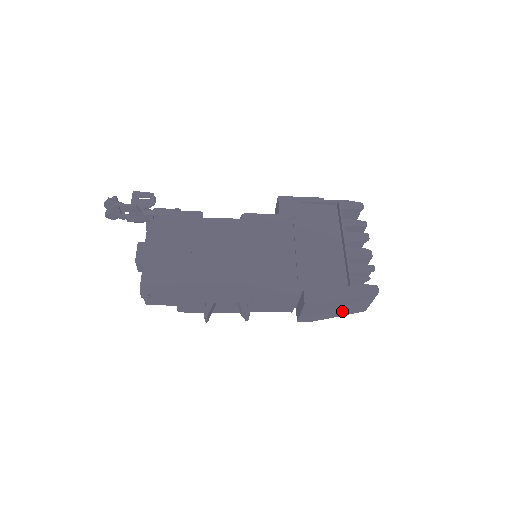
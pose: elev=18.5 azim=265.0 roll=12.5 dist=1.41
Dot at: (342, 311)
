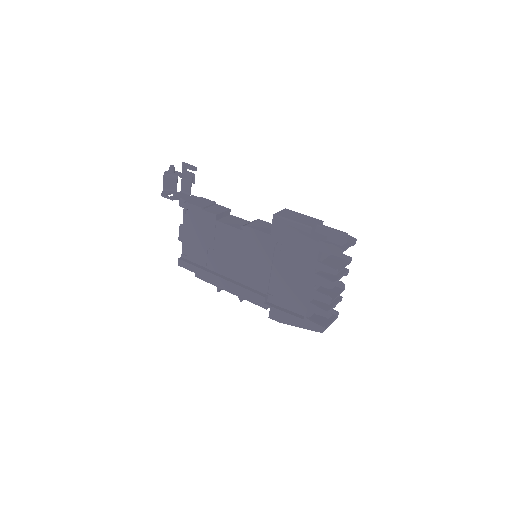
Dot at: occluded
